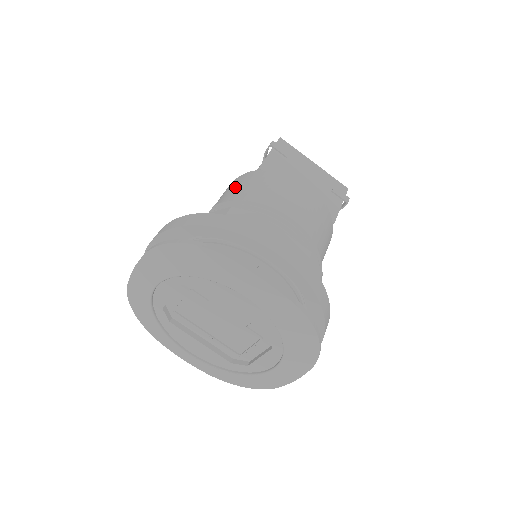
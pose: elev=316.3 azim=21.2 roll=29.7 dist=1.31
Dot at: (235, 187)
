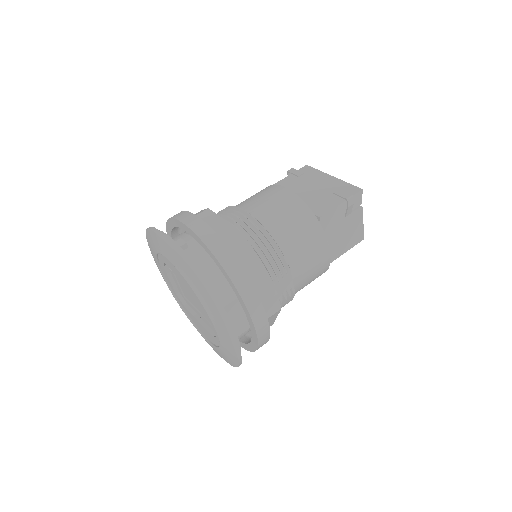
Dot at: occluded
